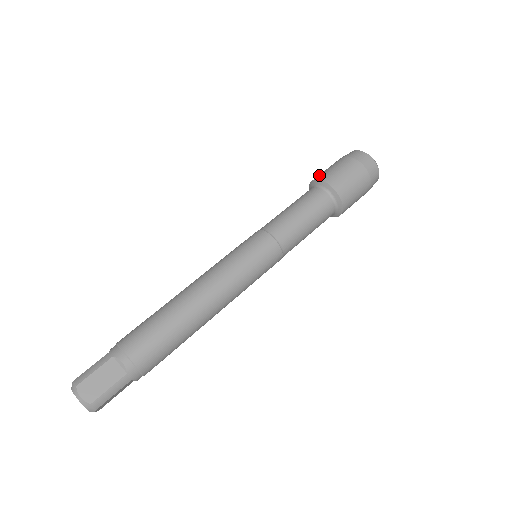
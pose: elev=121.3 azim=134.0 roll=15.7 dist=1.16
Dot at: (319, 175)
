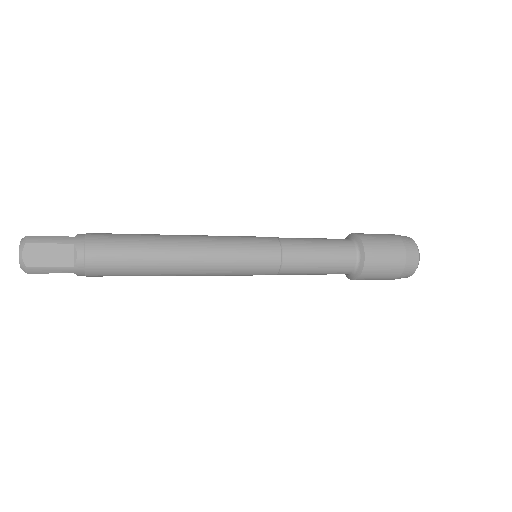
Dot at: occluded
